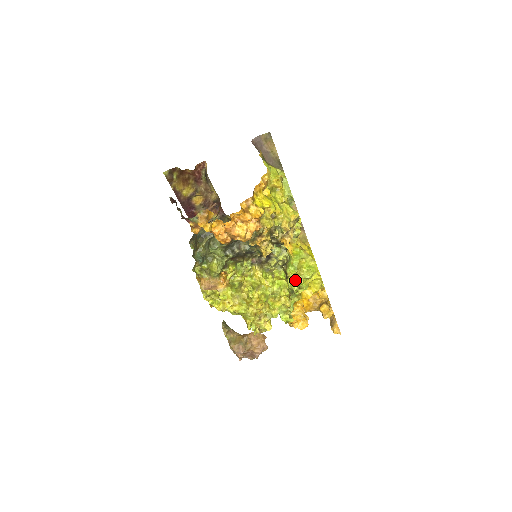
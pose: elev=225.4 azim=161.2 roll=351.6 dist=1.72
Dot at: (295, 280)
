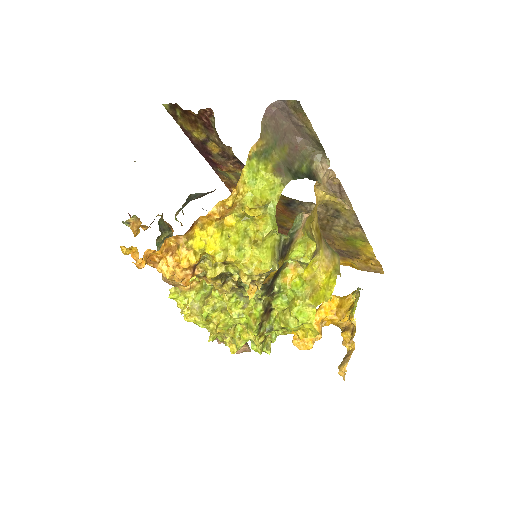
Dot at: (279, 318)
